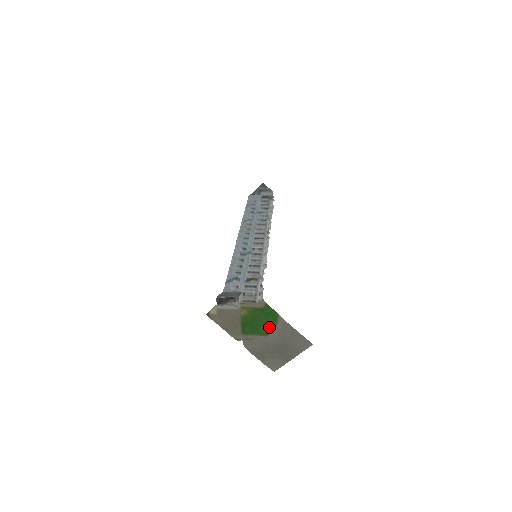
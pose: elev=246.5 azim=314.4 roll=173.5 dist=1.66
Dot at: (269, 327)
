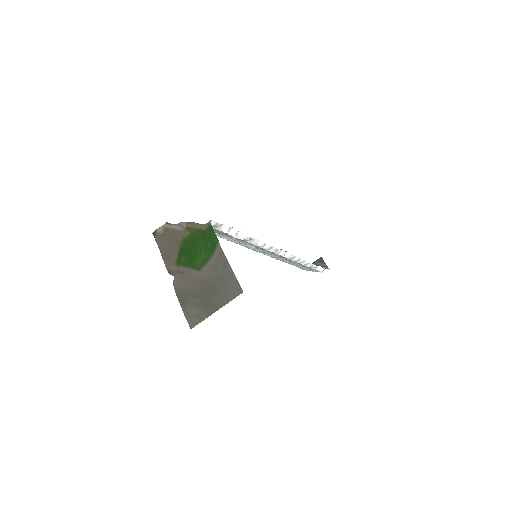
Dot at: (204, 258)
